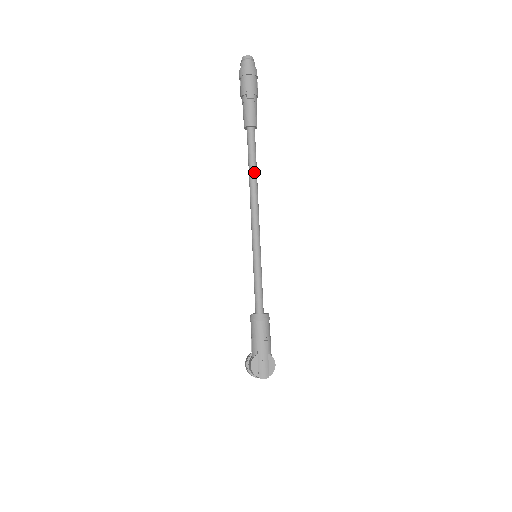
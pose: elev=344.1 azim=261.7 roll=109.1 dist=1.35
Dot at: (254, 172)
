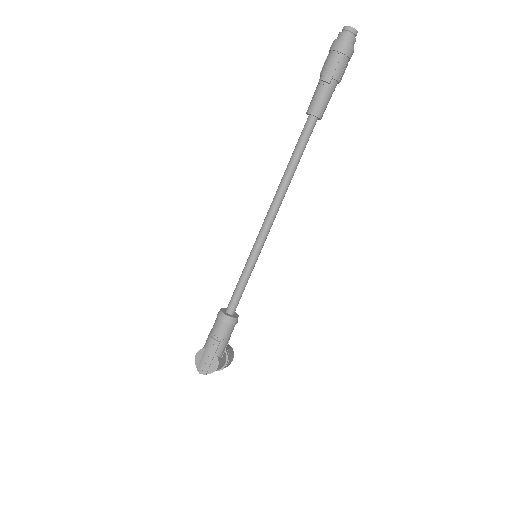
Dot at: (291, 168)
